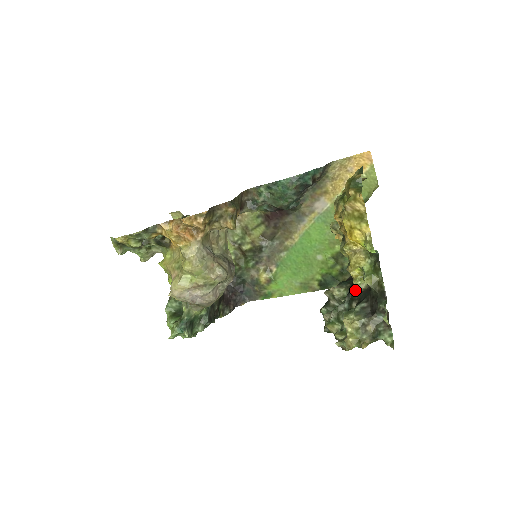
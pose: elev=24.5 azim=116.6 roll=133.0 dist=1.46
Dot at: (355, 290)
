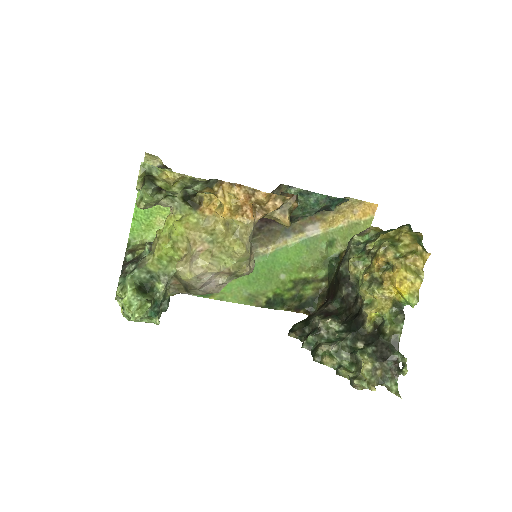
Dot at: (362, 331)
